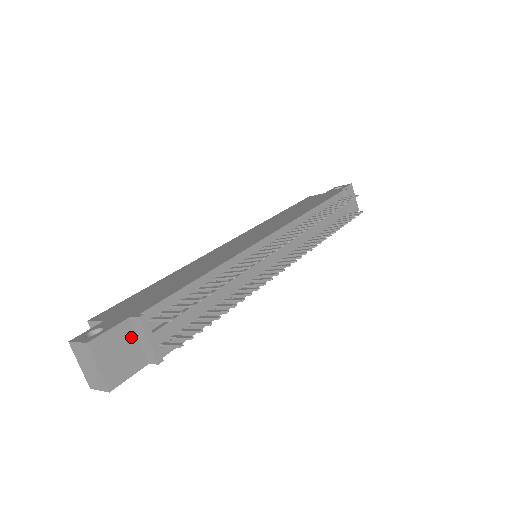
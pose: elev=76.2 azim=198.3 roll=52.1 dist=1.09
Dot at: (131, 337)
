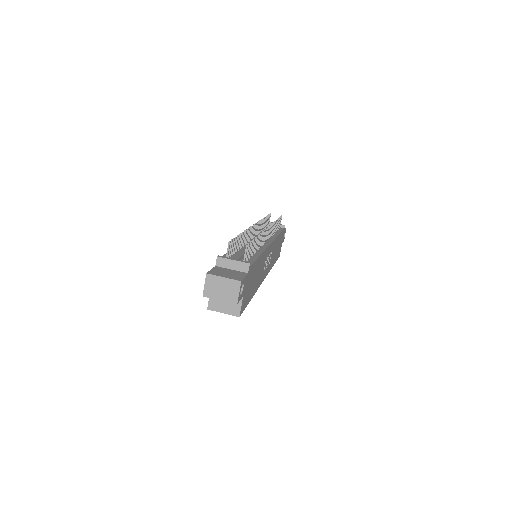
Dot at: (226, 270)
